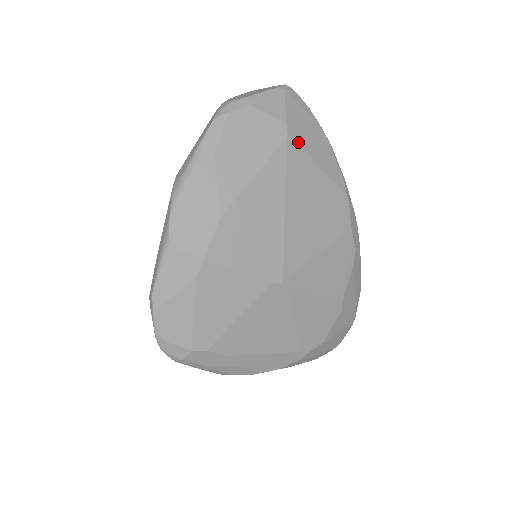
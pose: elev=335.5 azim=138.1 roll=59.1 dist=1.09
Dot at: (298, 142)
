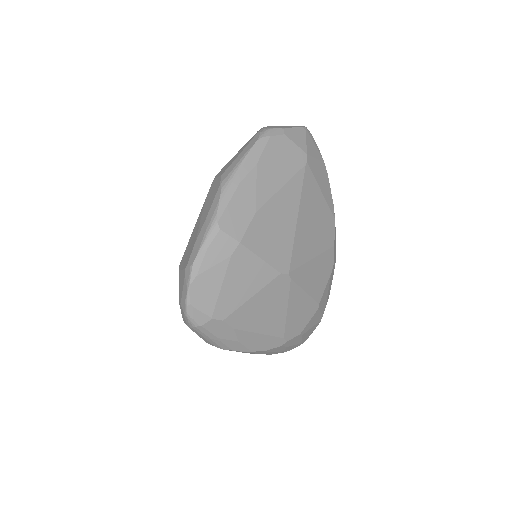
Dot at: (312, 170)
